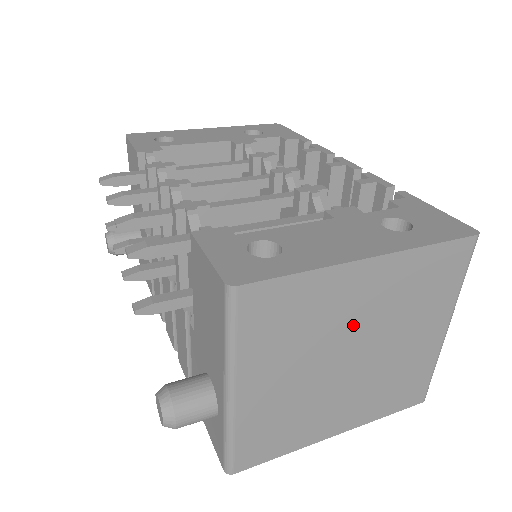
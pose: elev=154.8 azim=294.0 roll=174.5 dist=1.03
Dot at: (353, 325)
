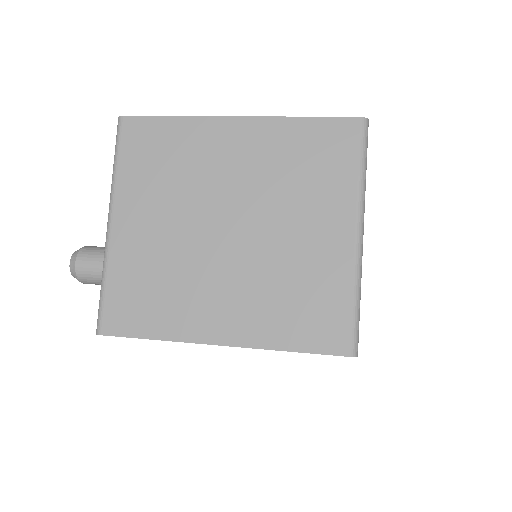
Dot at: (225, 186)
